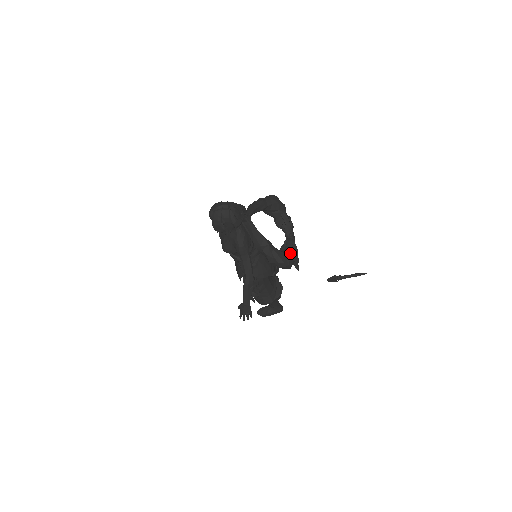
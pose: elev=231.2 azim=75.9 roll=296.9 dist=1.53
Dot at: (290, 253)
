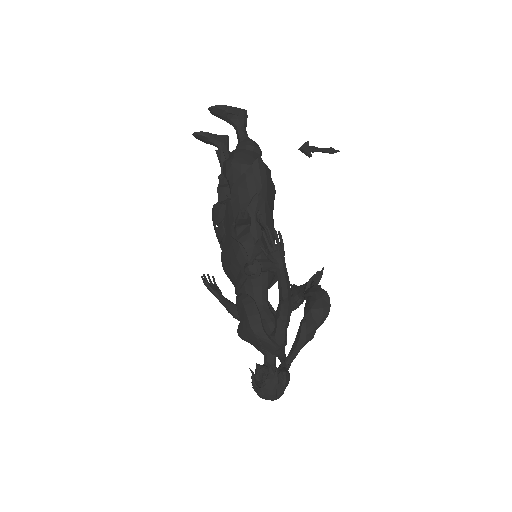
Dot at: occluded
